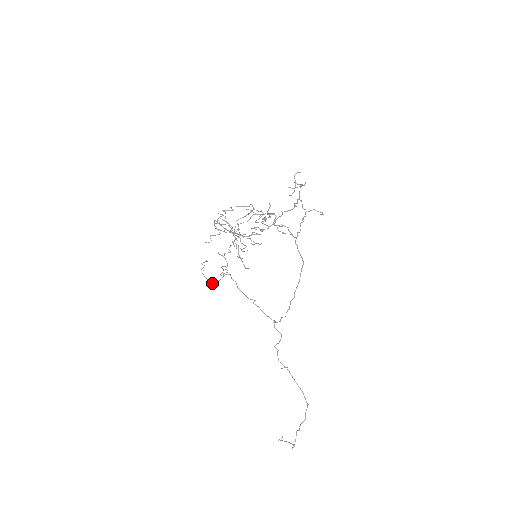
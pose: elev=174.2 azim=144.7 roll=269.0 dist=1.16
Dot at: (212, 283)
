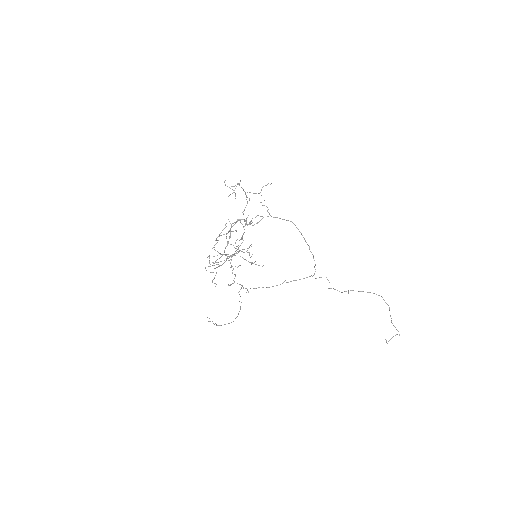
Dot at: occluded
